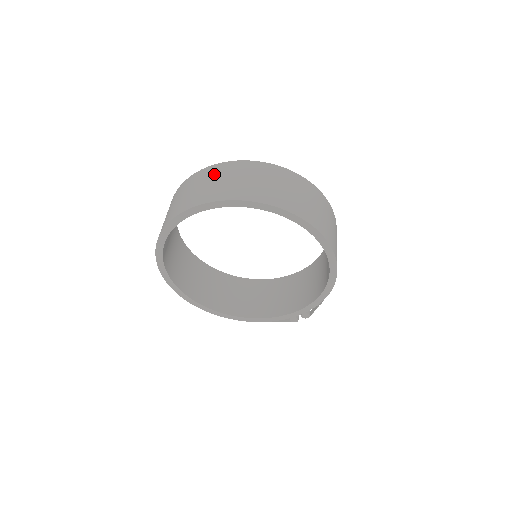
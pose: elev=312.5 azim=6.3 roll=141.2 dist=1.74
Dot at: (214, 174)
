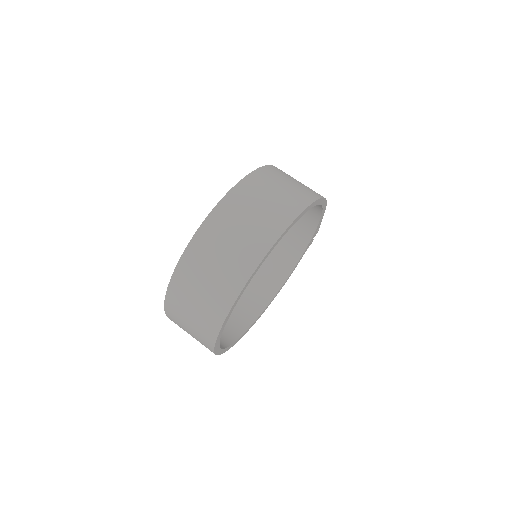
Dot at: (192, 277)
